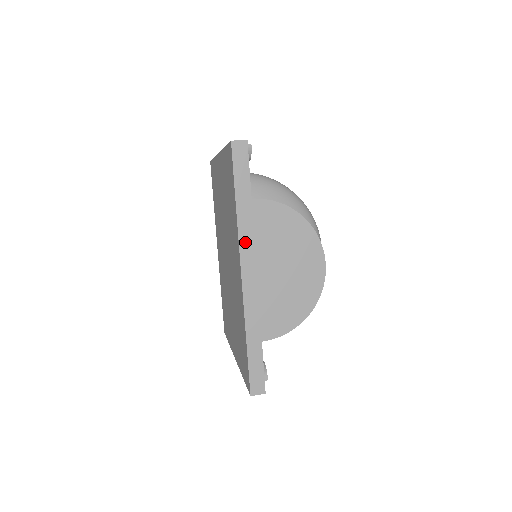
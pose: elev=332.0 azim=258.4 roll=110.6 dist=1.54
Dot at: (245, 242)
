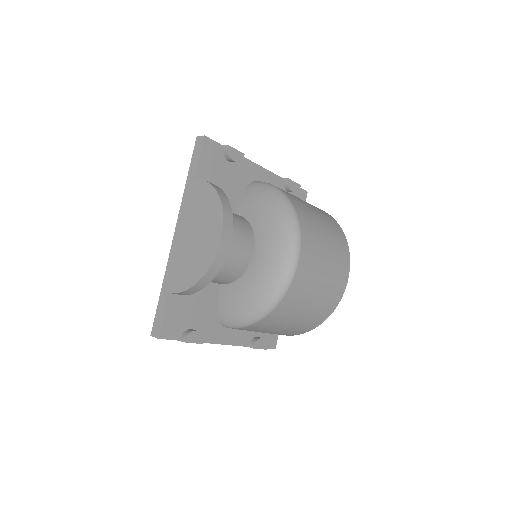
Dot at: (183, 210)
